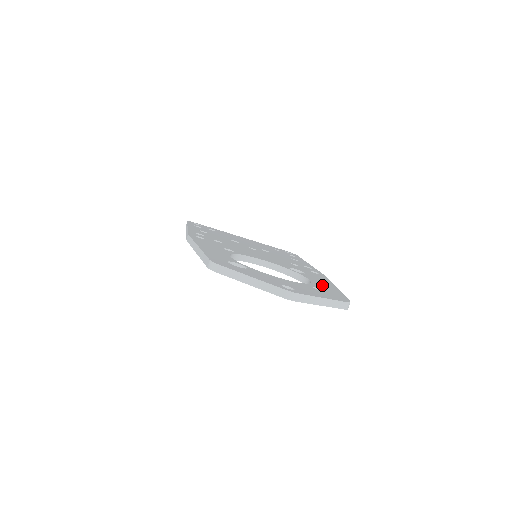
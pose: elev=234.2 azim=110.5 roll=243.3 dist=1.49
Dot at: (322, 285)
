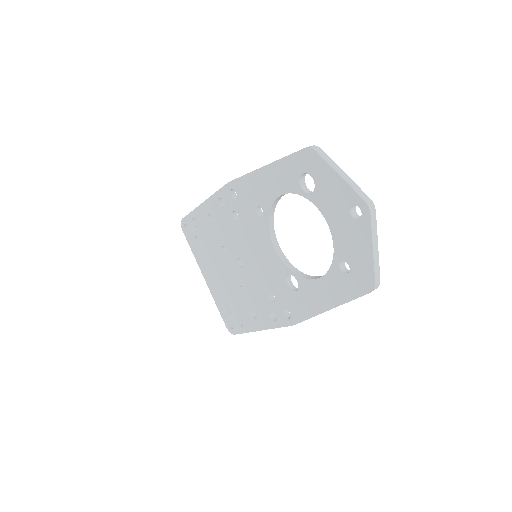
Dot at: occluded
